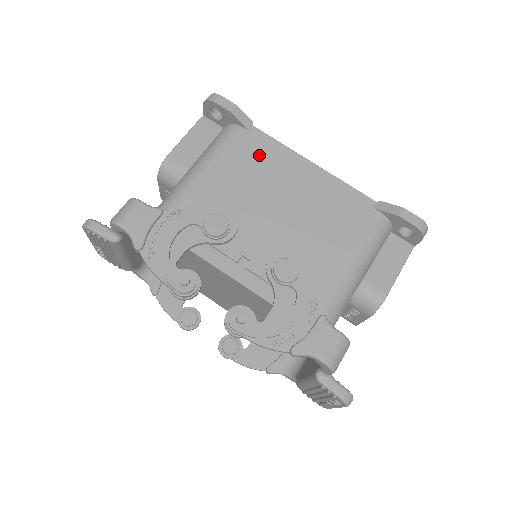
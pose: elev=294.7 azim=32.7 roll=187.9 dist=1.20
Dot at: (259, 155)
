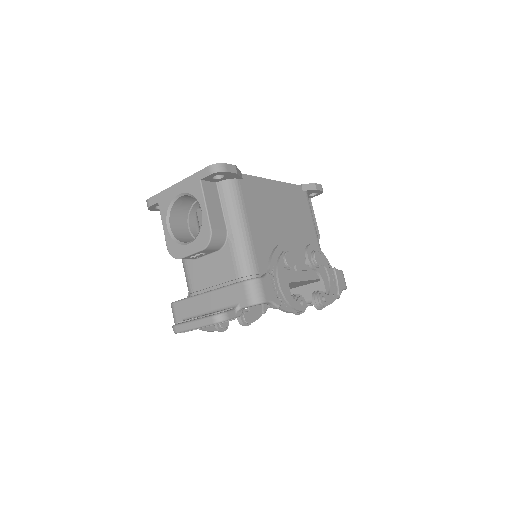
Dot at: (257, 194)
